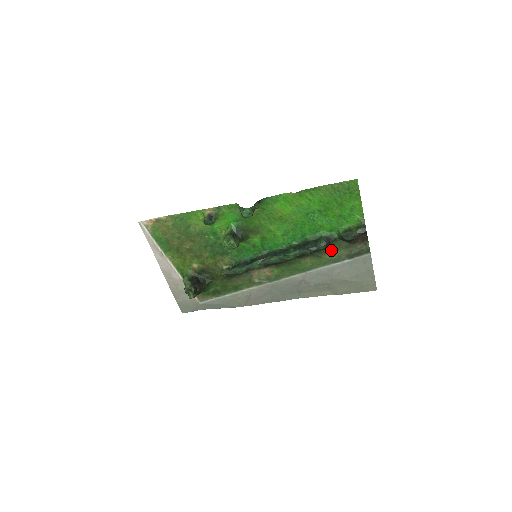
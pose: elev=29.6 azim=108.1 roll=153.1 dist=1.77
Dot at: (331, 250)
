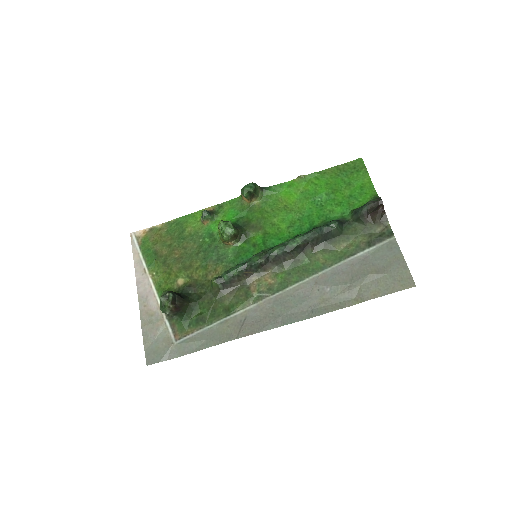
Dot at: (346, 237)
